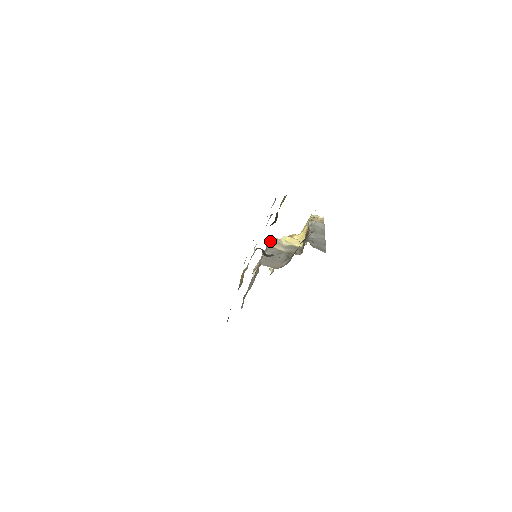
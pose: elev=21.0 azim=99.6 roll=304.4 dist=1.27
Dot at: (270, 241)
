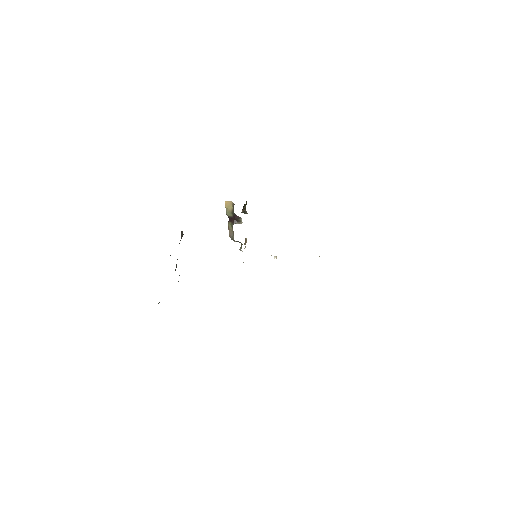
Dot at: occluded
